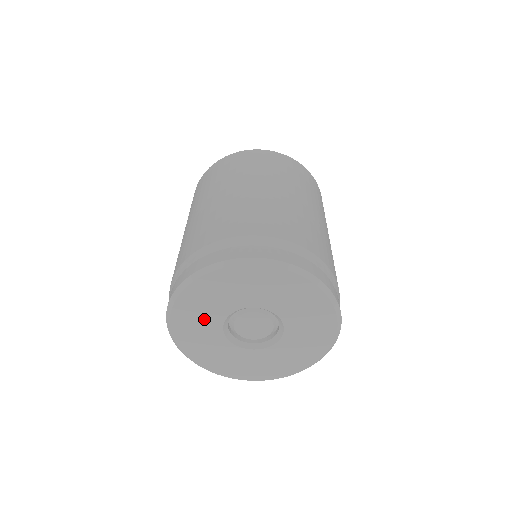
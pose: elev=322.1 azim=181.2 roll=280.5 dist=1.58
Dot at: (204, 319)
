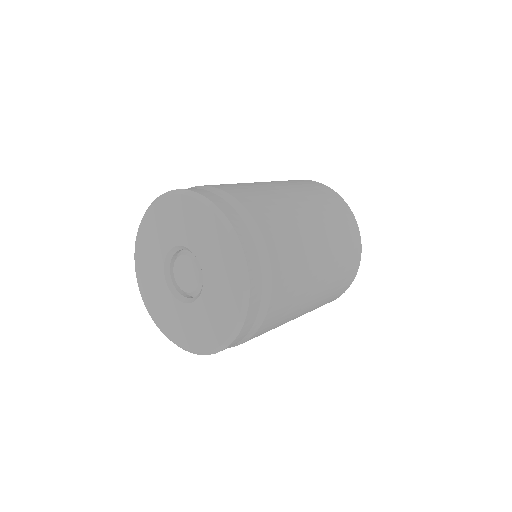
Dot at: (157, 241)
